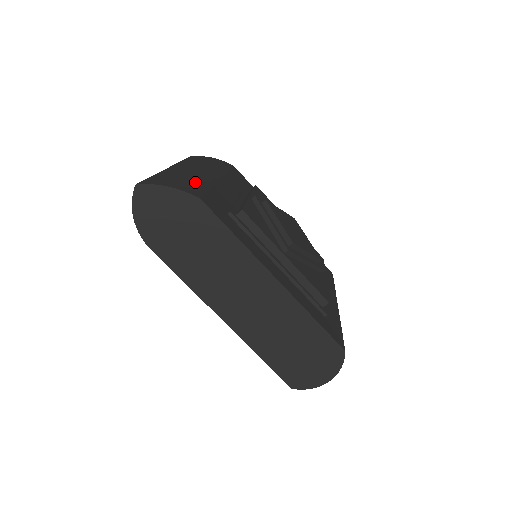
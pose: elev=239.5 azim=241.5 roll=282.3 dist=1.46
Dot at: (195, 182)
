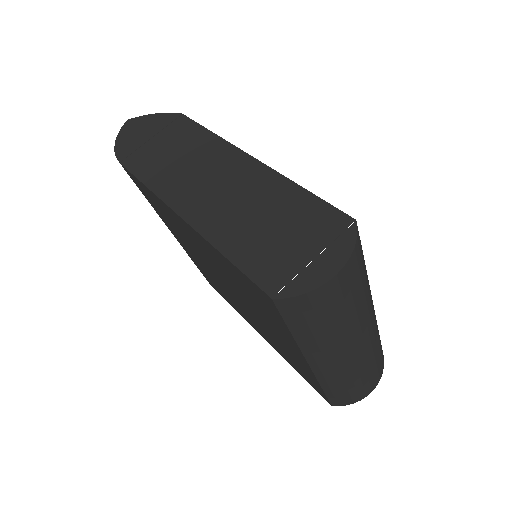
Dot at: occluded
